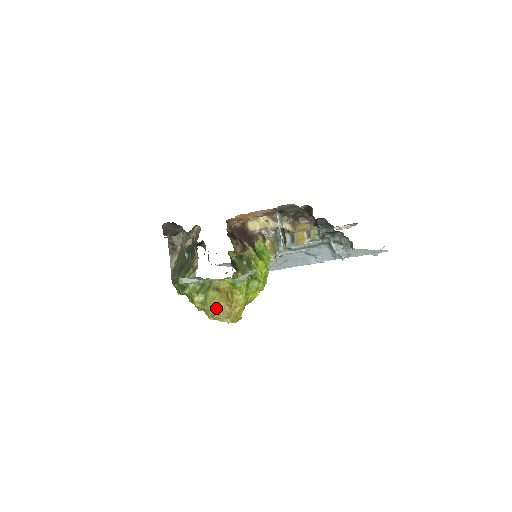
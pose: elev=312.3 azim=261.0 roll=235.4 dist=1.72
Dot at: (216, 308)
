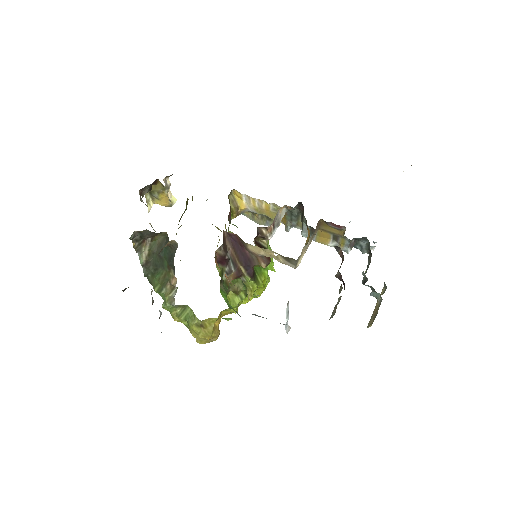
Dot at: (200, 340)
